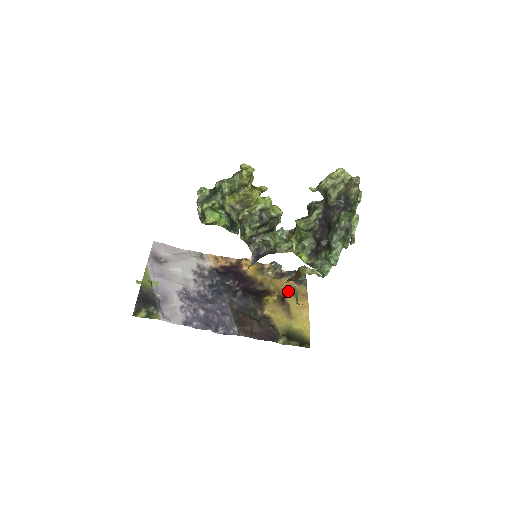
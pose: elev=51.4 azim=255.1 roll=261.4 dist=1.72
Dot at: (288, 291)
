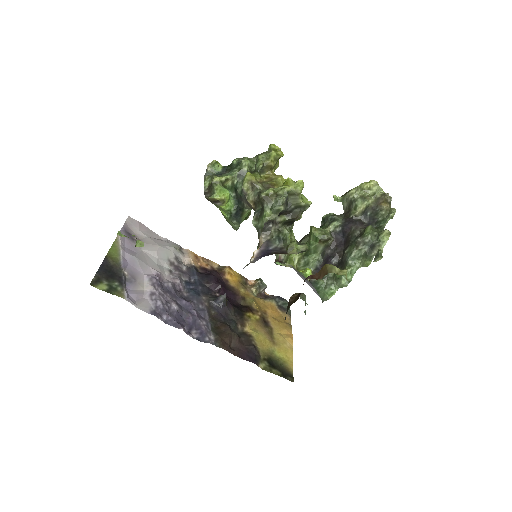
Dot at: (271, 314)
